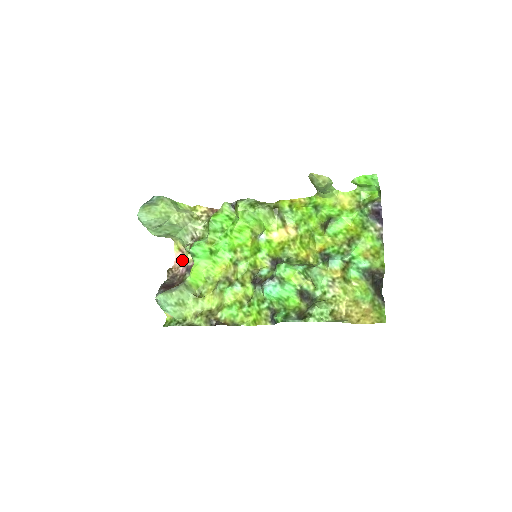
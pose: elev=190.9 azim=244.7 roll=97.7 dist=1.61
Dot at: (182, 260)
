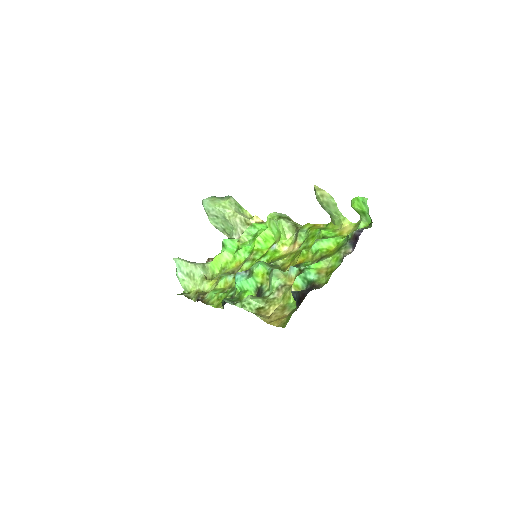
Dot at: occluded
